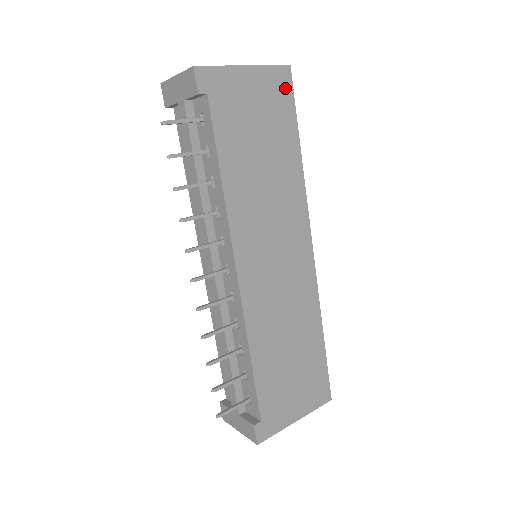
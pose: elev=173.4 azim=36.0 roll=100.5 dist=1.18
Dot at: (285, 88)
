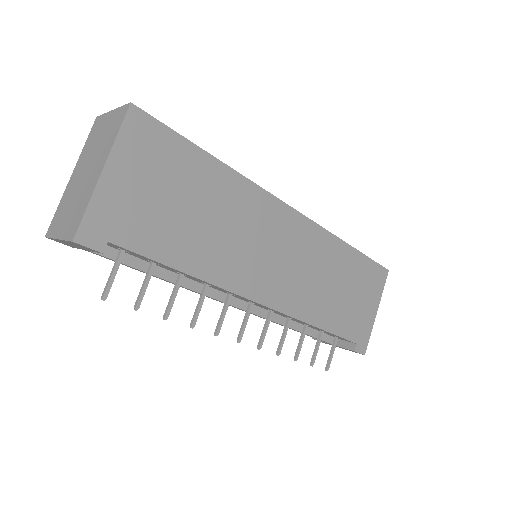
Dot at: (150, 131)
